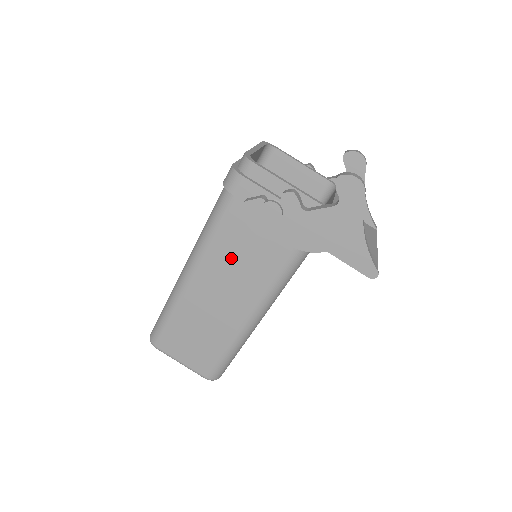
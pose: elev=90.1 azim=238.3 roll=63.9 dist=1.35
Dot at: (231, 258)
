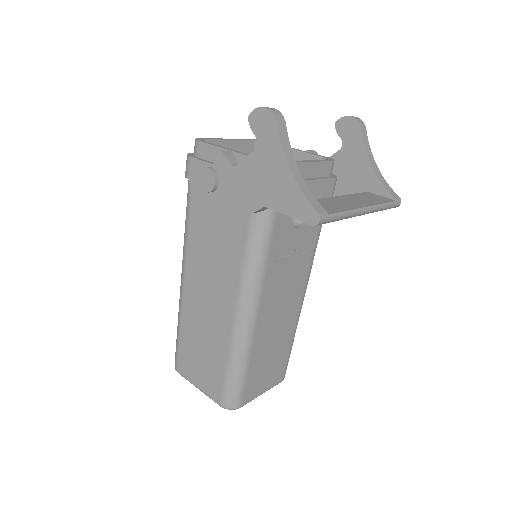
Dot at: (205, 250)
